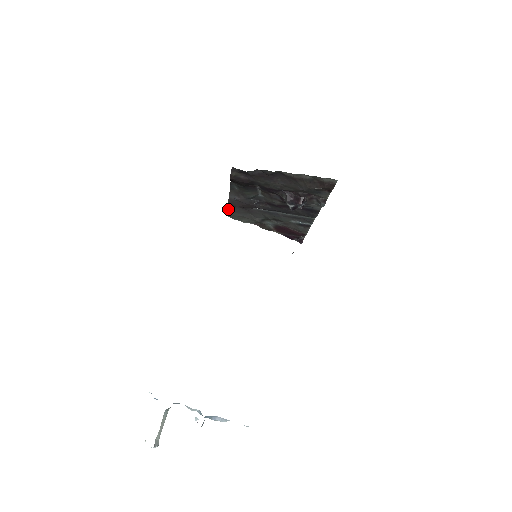
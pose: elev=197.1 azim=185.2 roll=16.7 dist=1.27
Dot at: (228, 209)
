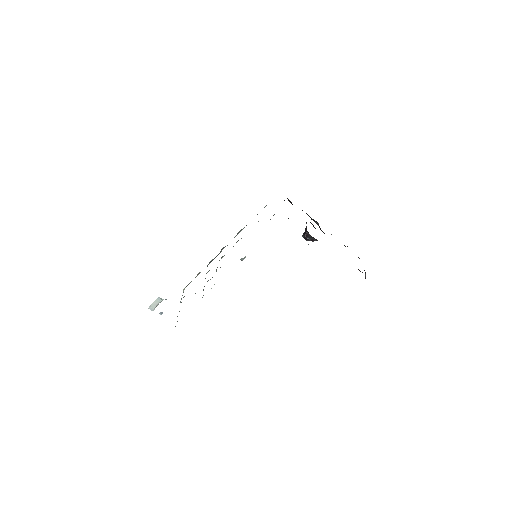
Dot at: occluded
